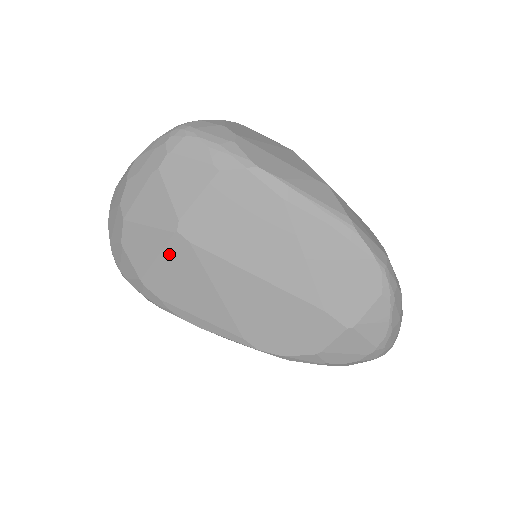
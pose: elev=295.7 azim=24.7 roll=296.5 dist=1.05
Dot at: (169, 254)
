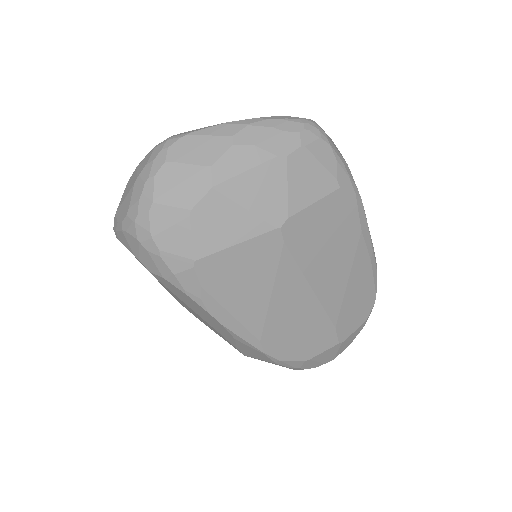
Dot at: (253, 246)
